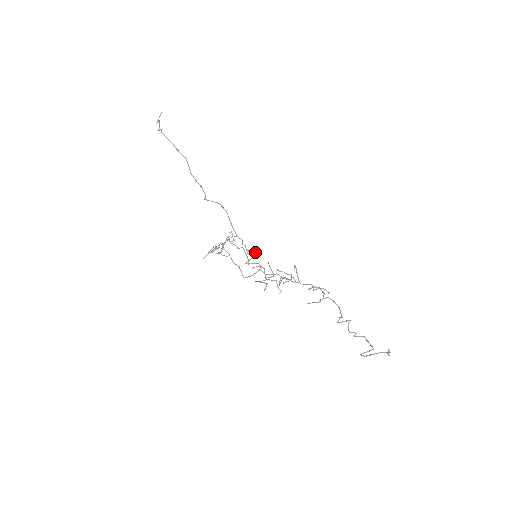
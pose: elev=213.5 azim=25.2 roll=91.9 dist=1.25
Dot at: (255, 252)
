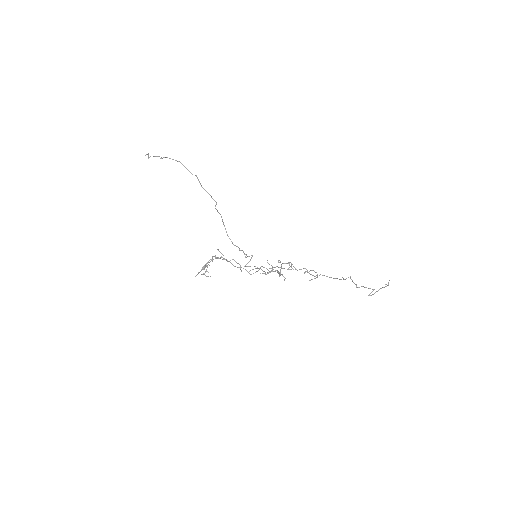
Dot at: (252, 255)
